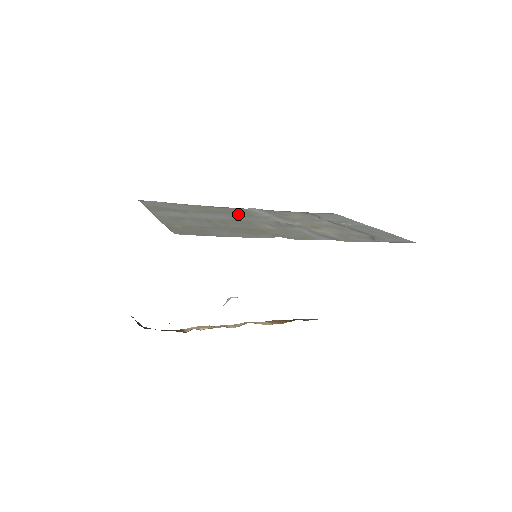
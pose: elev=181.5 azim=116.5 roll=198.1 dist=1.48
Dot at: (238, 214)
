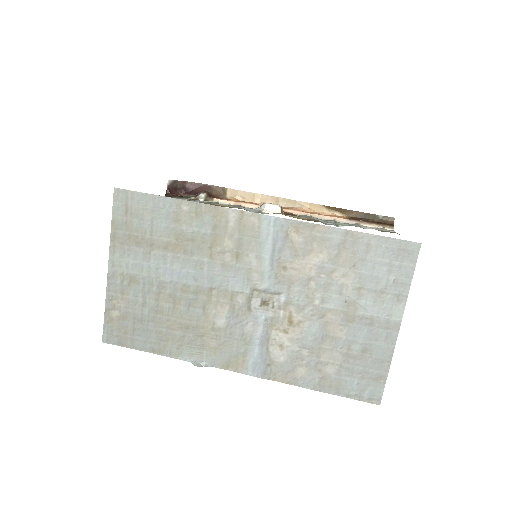
Dot at: (220, 254)
